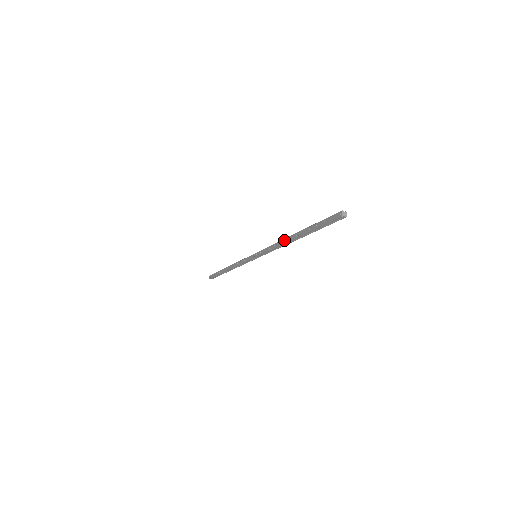
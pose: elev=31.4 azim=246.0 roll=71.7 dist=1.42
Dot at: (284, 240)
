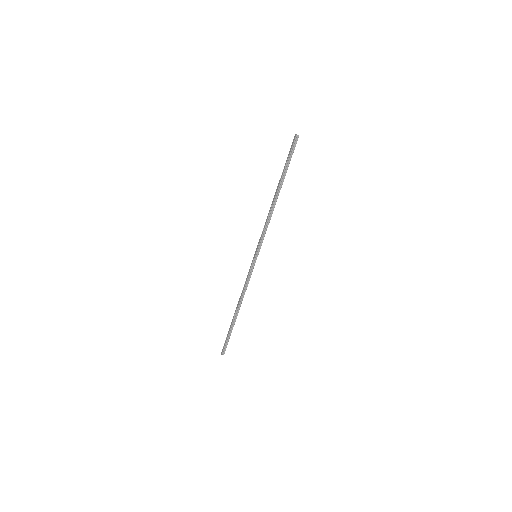
Dot at: (271, 206)
